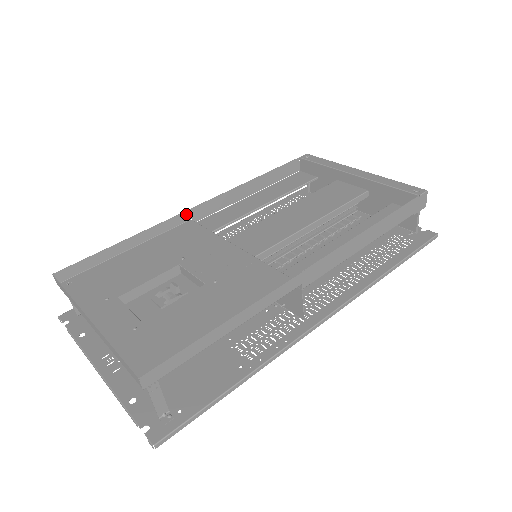
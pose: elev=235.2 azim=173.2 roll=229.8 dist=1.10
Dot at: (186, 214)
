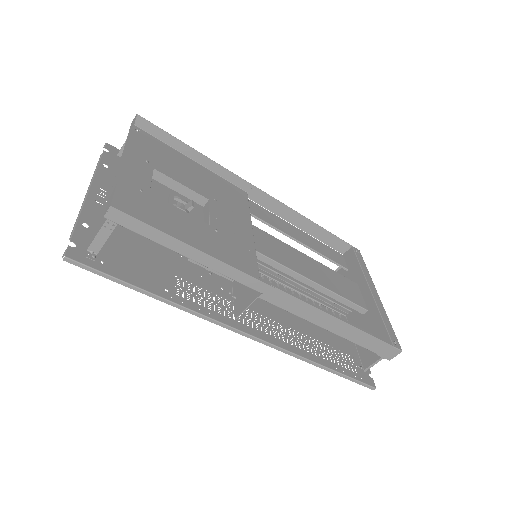
Dot at: (249, 186)
